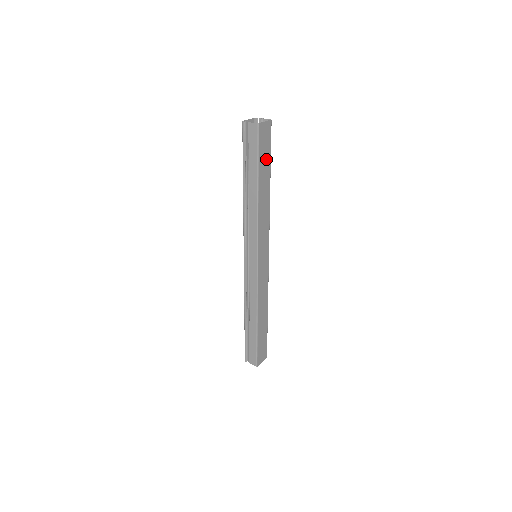
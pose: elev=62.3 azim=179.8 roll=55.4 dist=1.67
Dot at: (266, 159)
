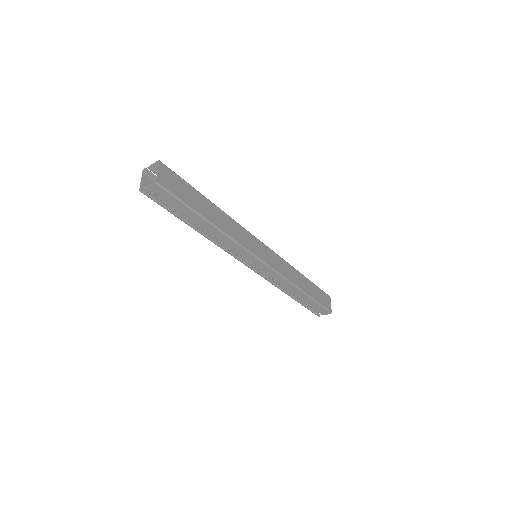
Dot at: (190, 193)
